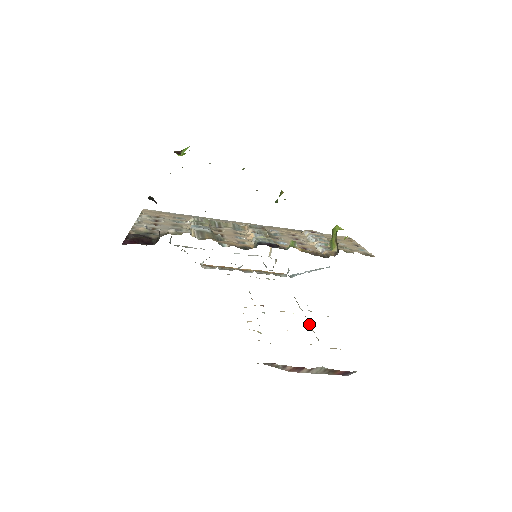
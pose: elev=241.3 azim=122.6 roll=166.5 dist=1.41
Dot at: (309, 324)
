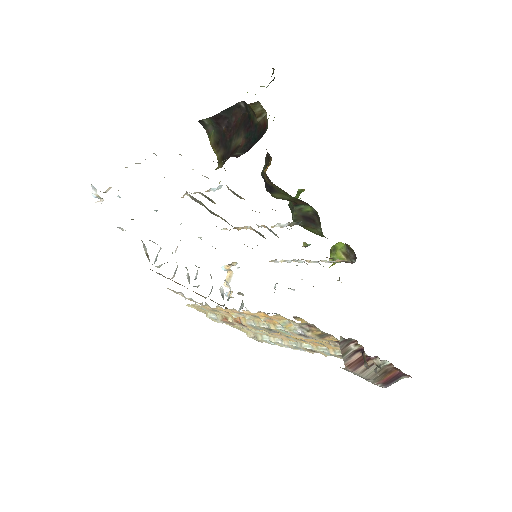
Dot at: (305, 347)
